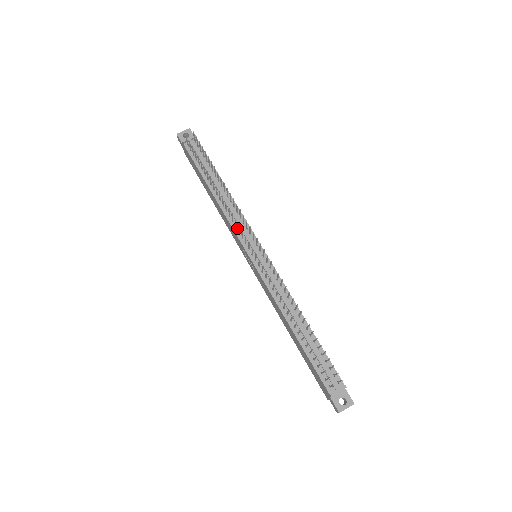
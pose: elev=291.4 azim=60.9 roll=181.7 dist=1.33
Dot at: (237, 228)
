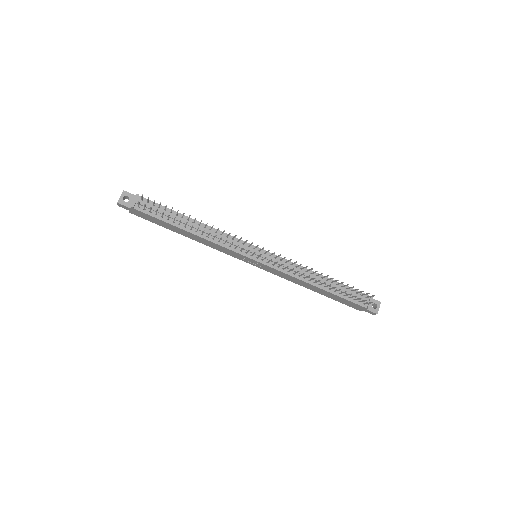
Dot at: (231, 246)
